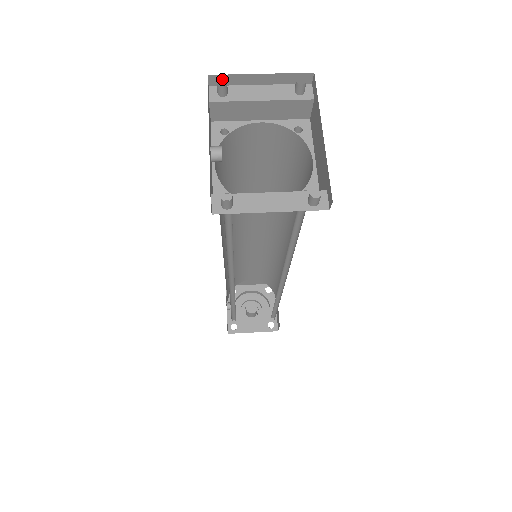
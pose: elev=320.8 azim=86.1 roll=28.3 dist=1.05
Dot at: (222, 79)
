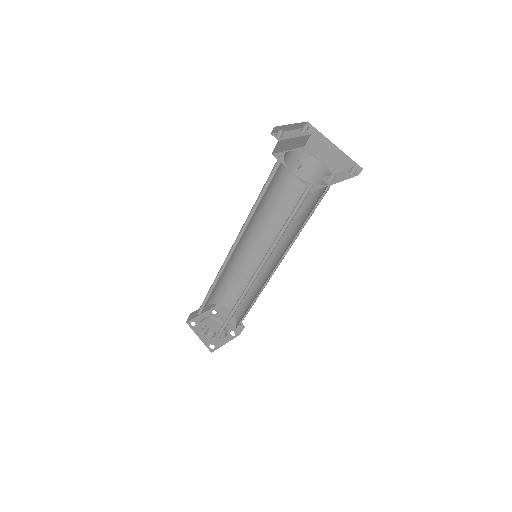
Dot at: (277, 129)
